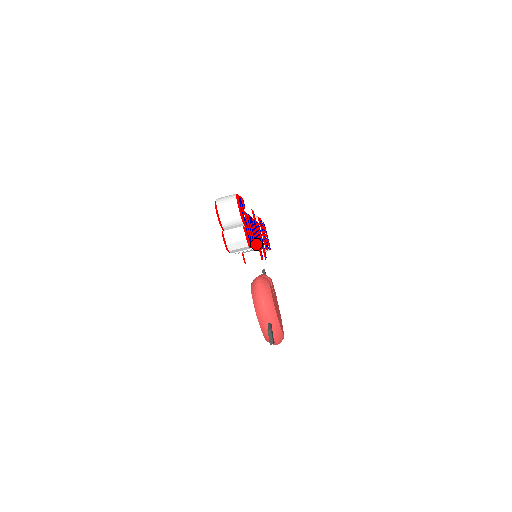
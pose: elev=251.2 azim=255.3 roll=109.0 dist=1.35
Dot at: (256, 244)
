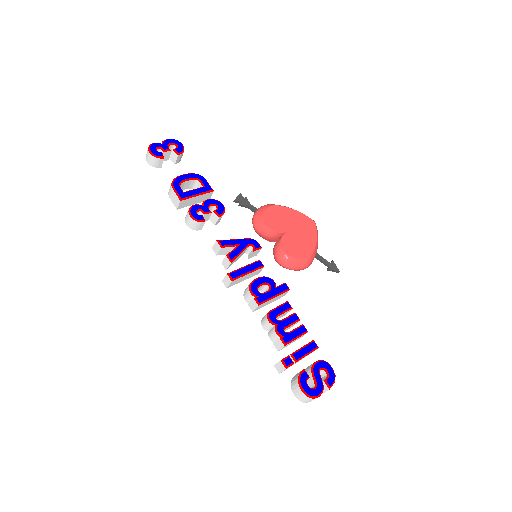
Dot at: (297, 321)
